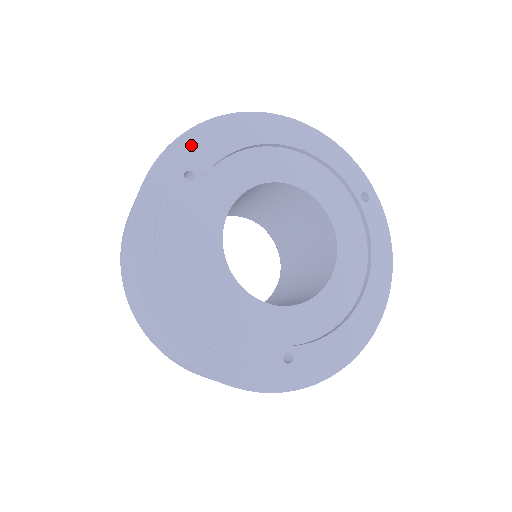
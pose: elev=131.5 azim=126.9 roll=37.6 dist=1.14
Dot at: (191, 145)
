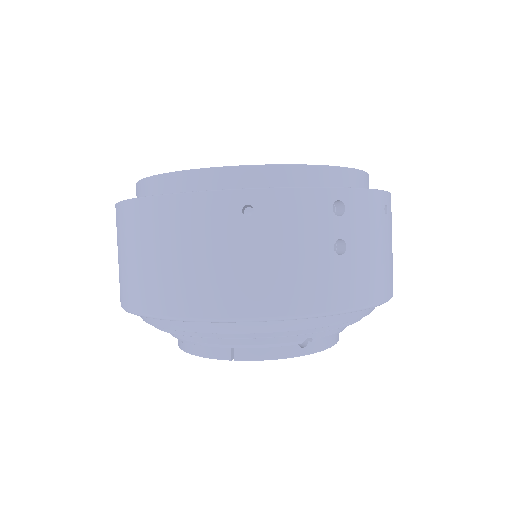
Dot at: occluded
